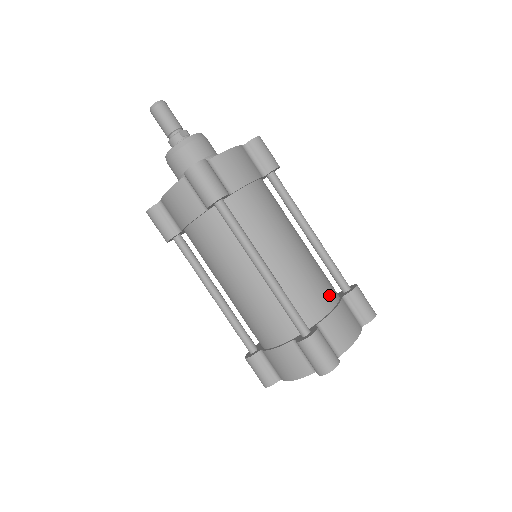
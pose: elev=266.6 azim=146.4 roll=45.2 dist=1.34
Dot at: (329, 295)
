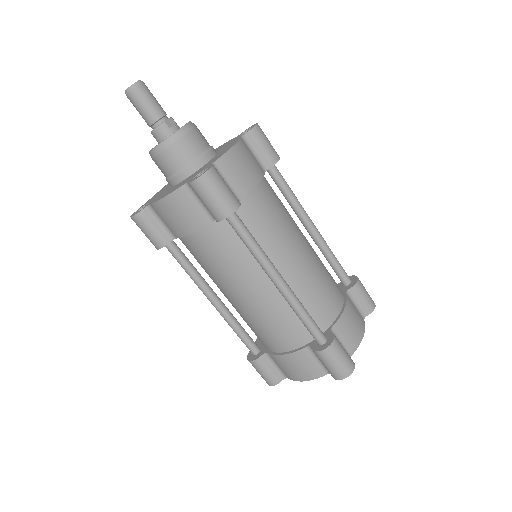
Dot at: (337, 295)
